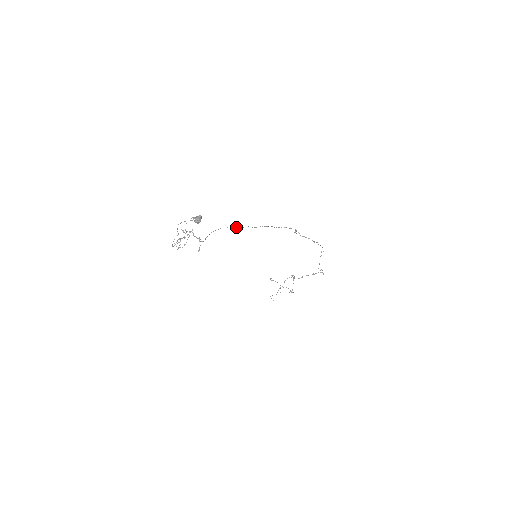
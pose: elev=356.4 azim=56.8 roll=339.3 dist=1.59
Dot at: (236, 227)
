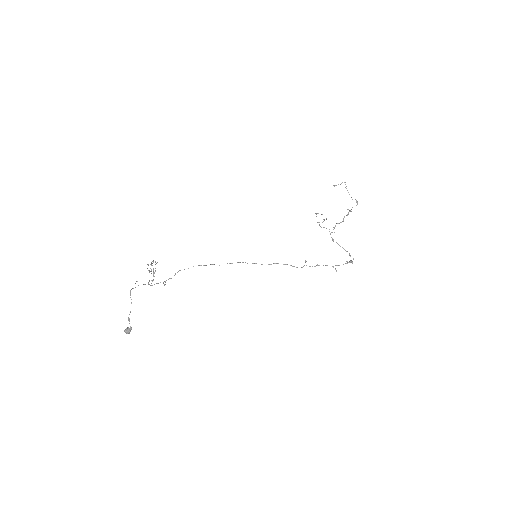
Dot at: occluded
